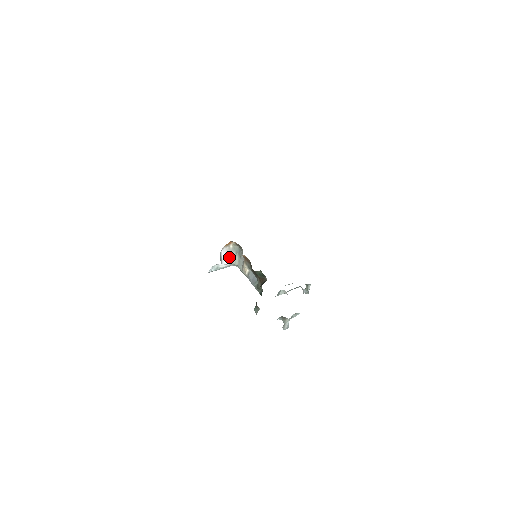
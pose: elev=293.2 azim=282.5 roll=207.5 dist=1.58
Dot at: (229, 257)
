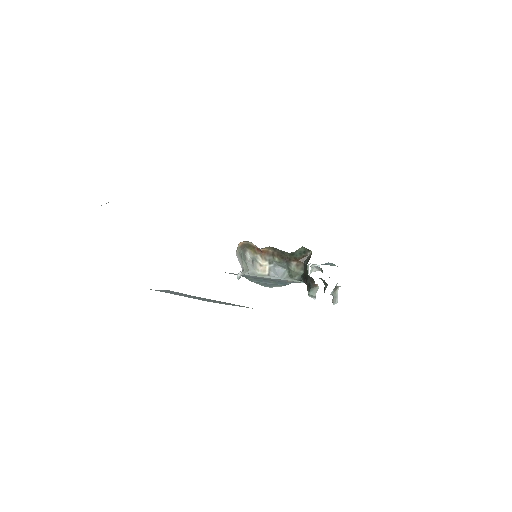
Dot at: (240, 263)
